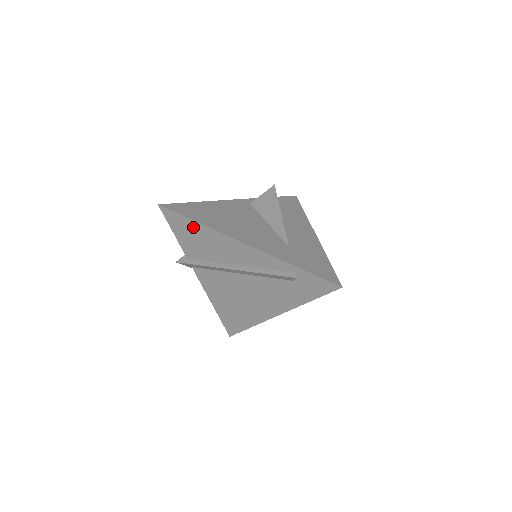
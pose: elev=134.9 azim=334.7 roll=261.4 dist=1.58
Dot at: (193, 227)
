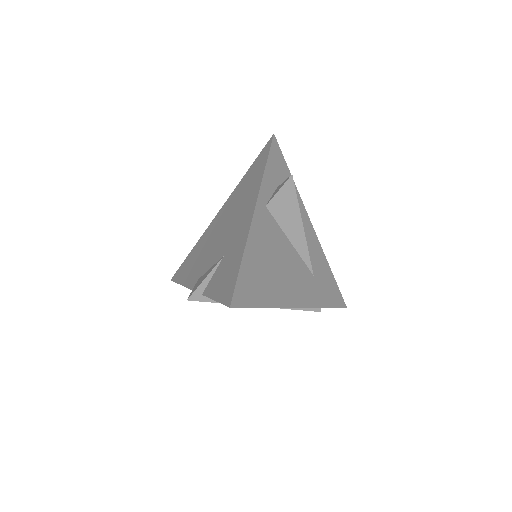
Dot at: occluded
